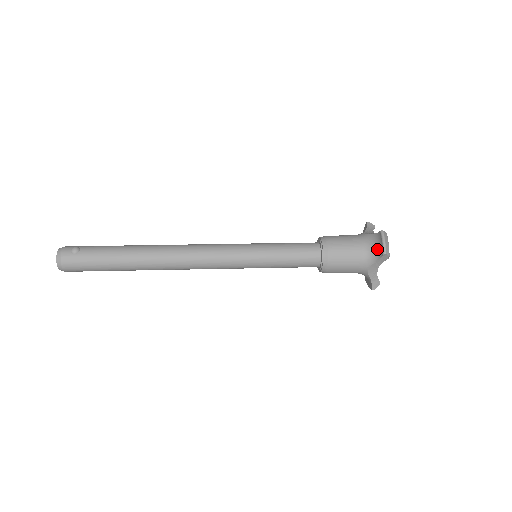
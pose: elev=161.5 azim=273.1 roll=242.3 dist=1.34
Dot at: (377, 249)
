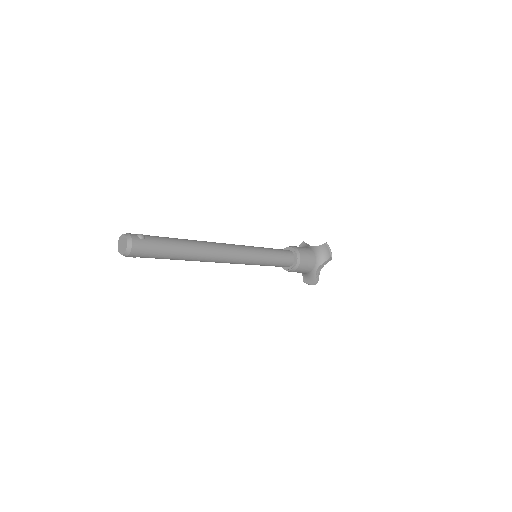
Dot at: (325, 254)
